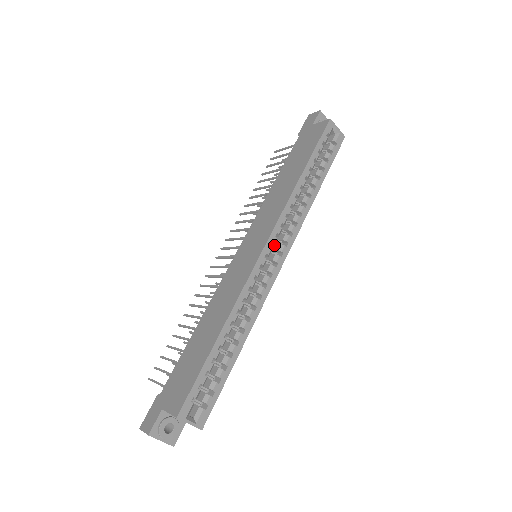
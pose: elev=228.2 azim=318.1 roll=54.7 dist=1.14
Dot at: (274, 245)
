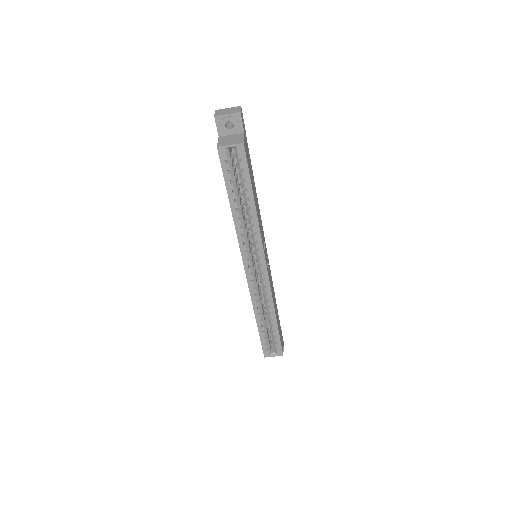
Dot at: occluded
